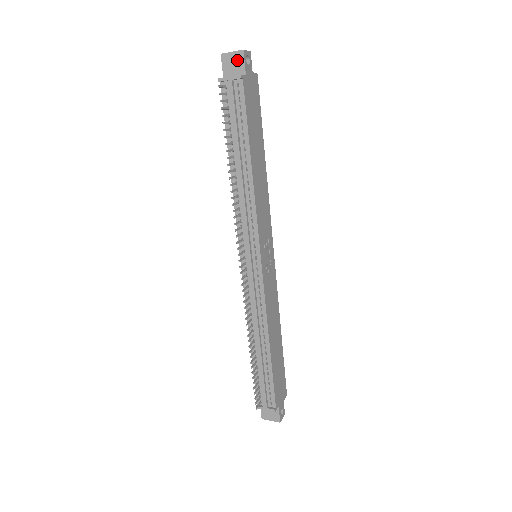
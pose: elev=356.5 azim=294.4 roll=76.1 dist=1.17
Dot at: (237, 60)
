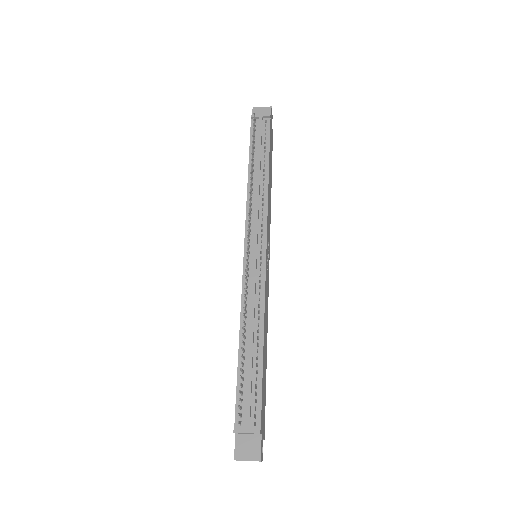
Dot at: (265, 112)
